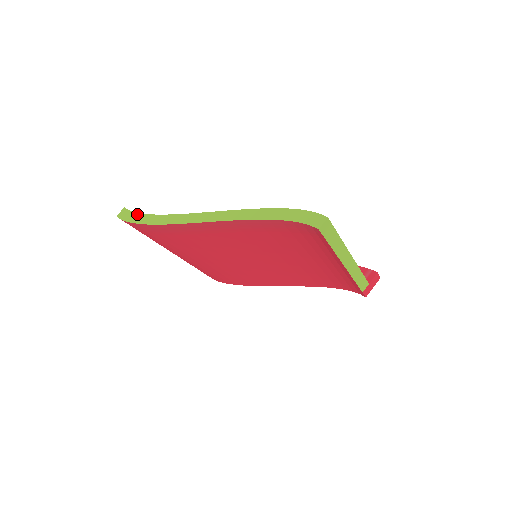
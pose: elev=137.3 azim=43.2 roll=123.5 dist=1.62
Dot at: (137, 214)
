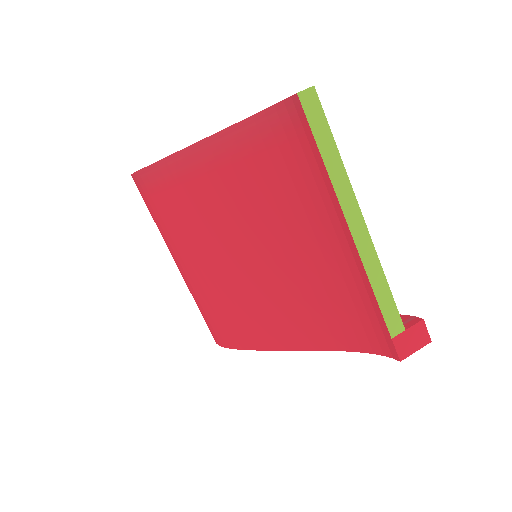
Dot at: occluded
